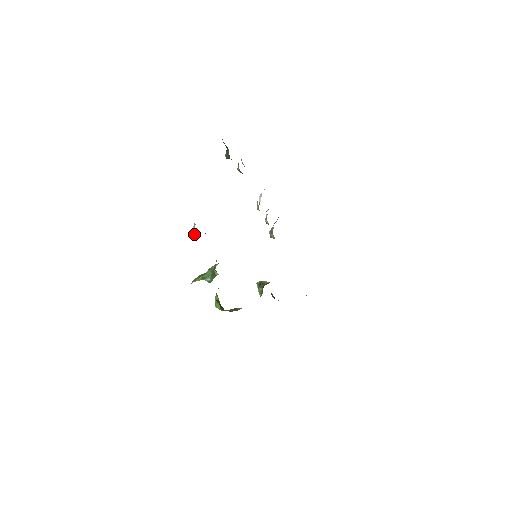
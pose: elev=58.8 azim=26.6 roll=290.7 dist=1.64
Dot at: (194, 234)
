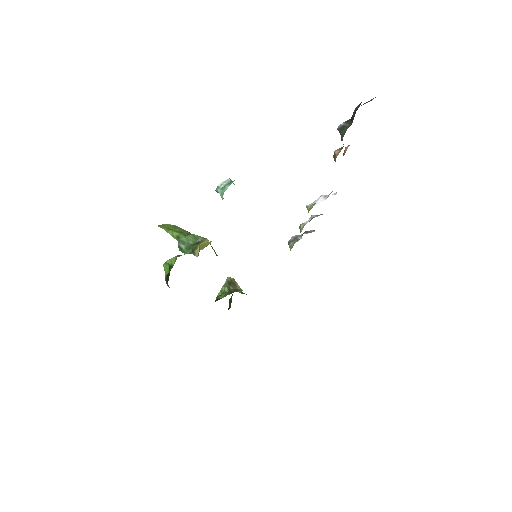
Dot at: (218, 191)
